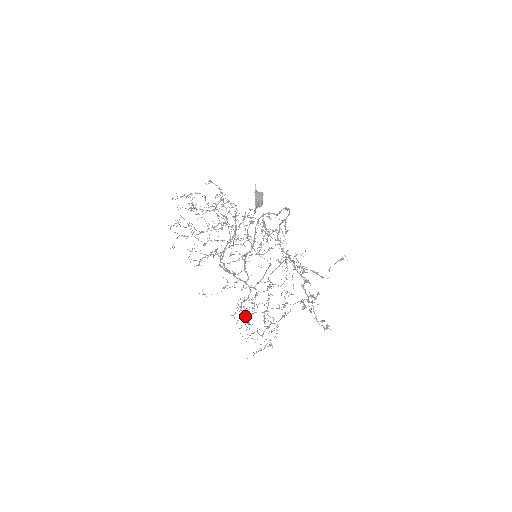
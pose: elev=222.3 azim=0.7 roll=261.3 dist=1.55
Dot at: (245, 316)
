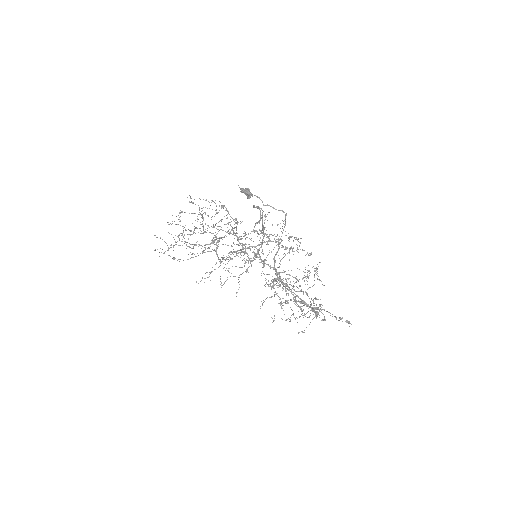
Dot at: (276, 294)
